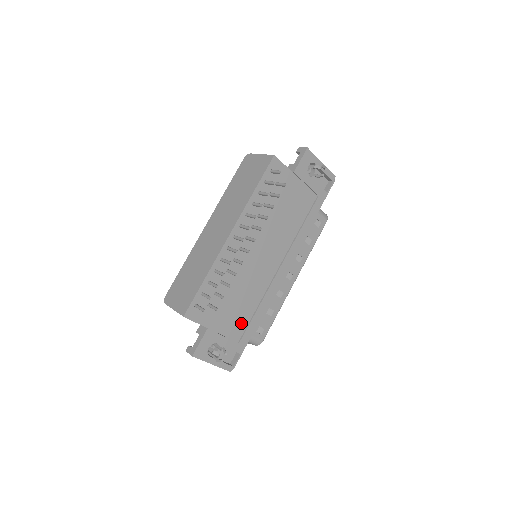
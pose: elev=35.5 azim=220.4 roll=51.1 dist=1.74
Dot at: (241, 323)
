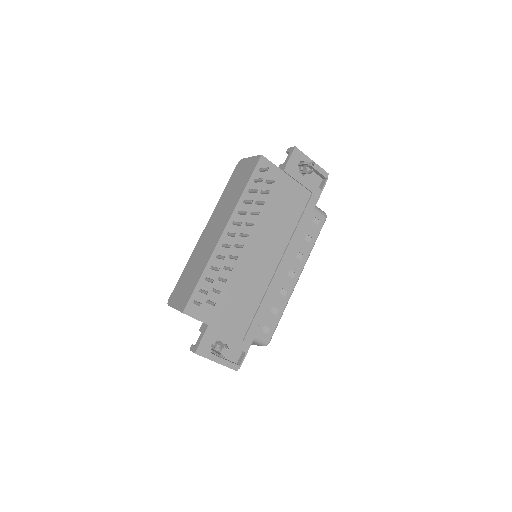
Dot at: (244, 321)
